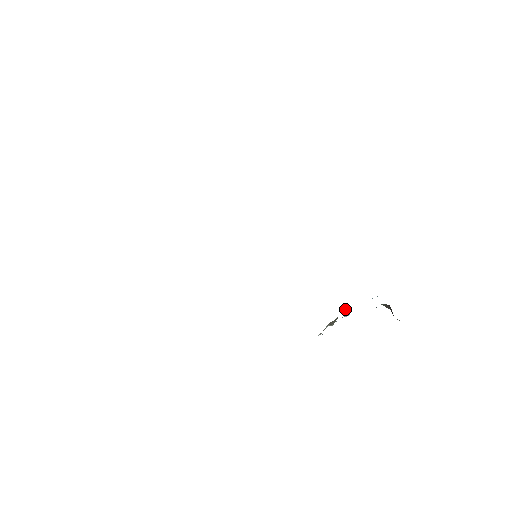
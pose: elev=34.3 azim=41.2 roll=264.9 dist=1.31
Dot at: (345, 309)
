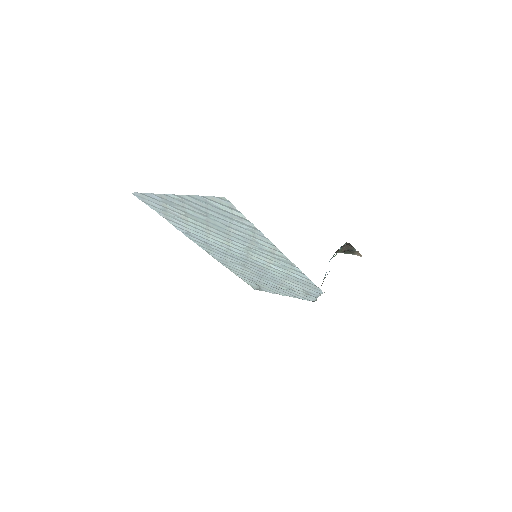
Dot at: occluded
